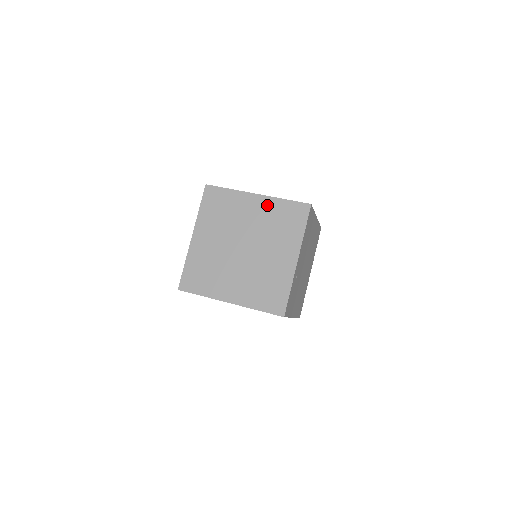
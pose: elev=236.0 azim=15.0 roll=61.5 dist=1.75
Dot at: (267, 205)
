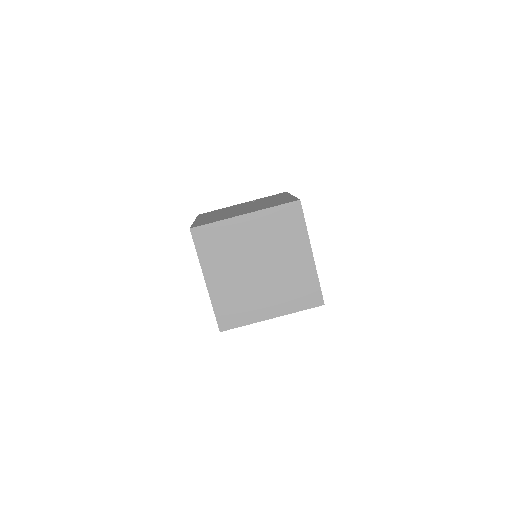
Dot at: (260, 220)
